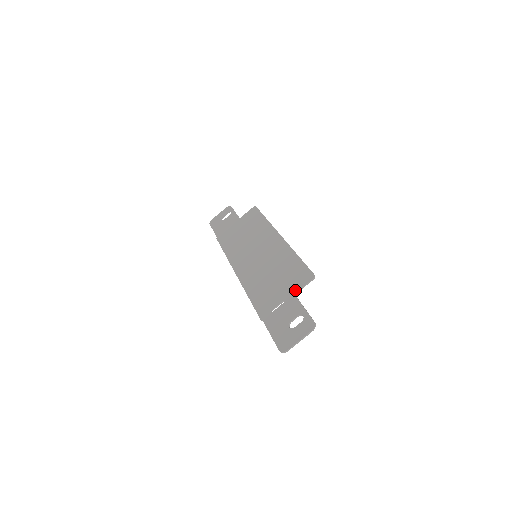
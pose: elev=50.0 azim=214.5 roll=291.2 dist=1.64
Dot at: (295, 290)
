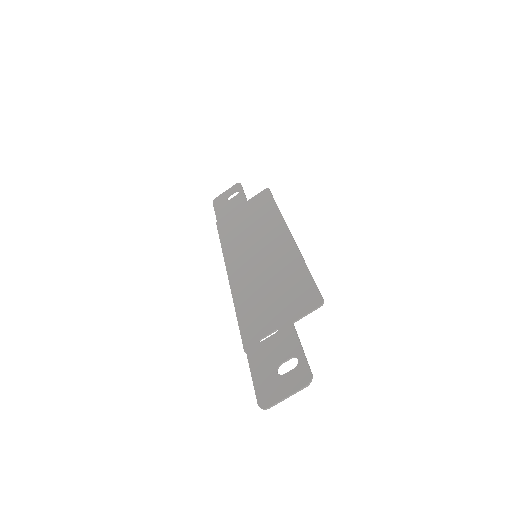
Dot at: (294, 317)
